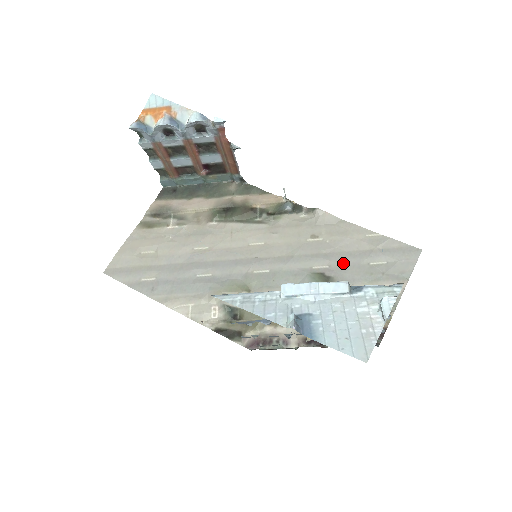
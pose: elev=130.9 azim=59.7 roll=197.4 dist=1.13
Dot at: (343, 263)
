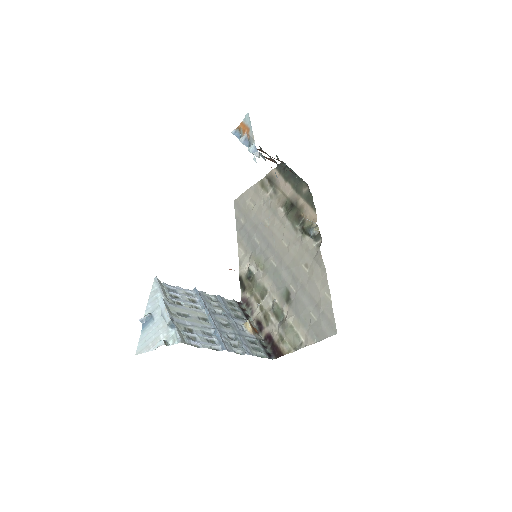
Dot at: (301, 298)
